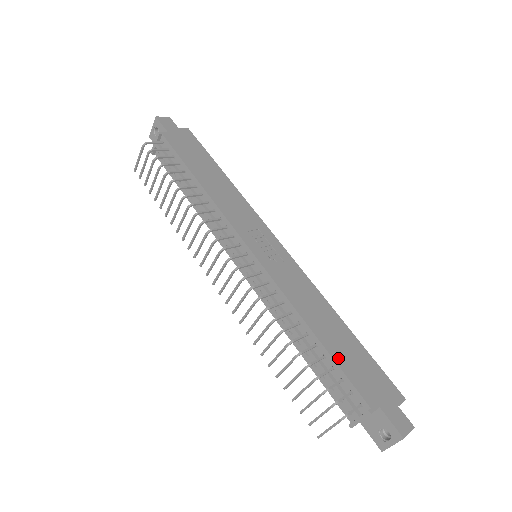
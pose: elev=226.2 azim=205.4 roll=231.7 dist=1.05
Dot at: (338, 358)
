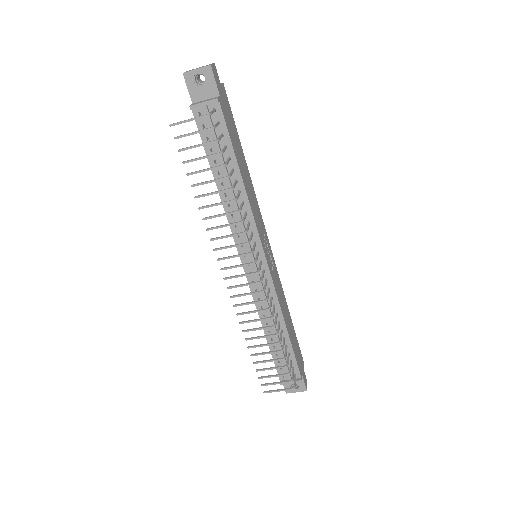
Dot at: (293, 347)
